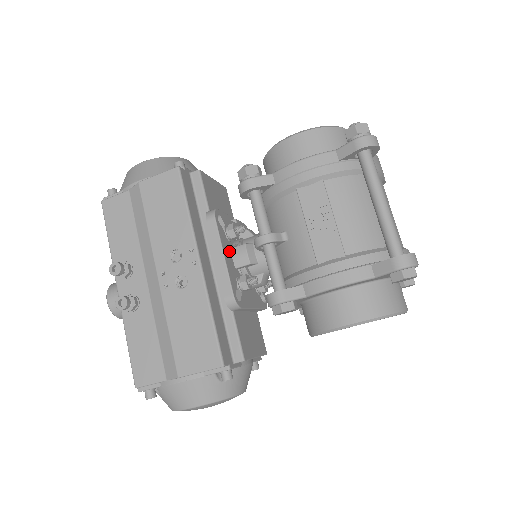
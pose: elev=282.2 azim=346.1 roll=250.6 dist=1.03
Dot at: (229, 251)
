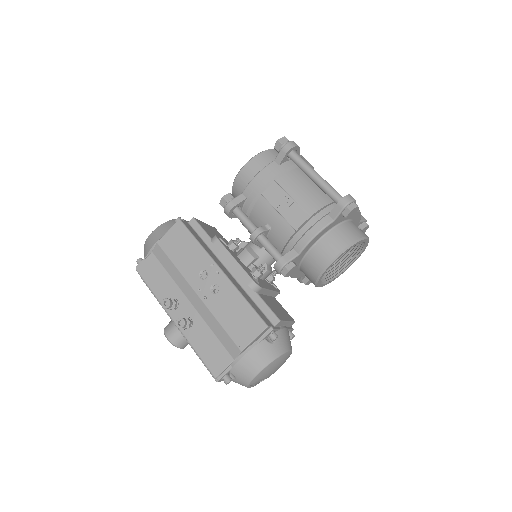
Dot at: (237, 257)
